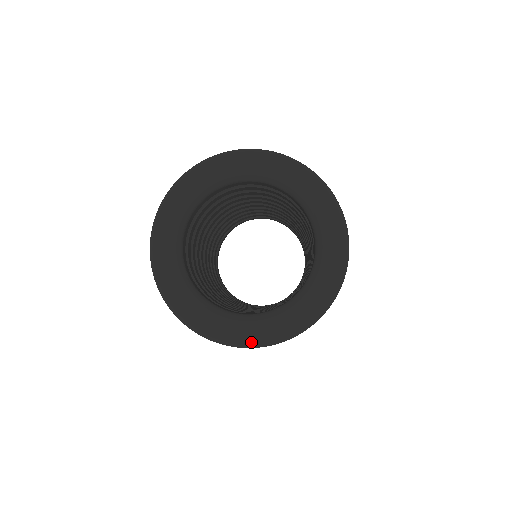
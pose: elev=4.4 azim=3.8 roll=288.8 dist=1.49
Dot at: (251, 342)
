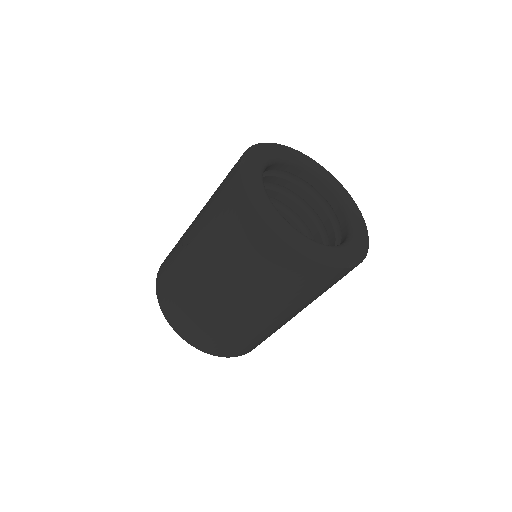
Dot at: (336, 261)
